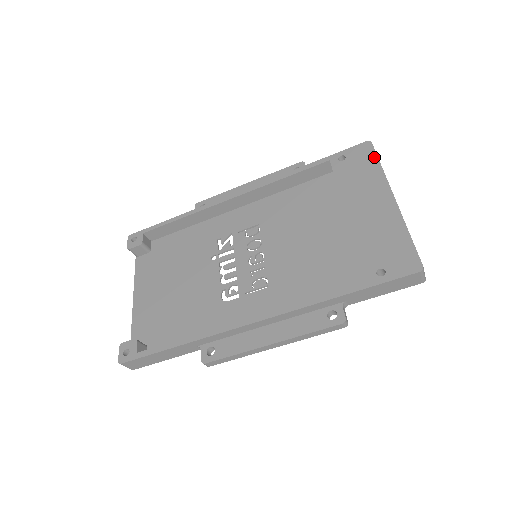
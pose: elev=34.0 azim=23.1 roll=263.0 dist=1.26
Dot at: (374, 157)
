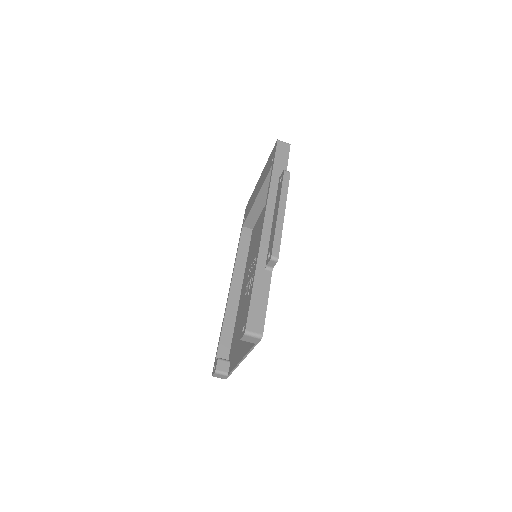
Dot at: (249, 200)
